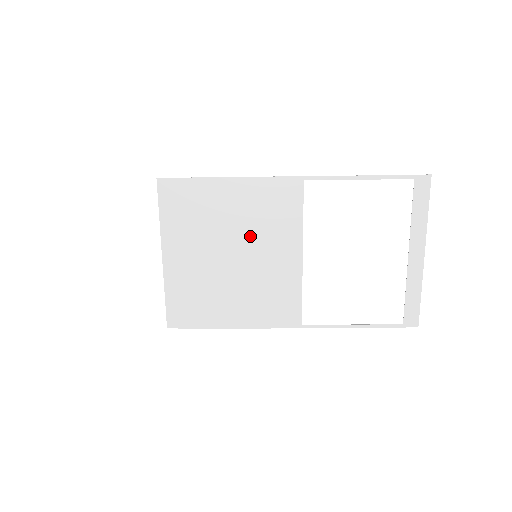
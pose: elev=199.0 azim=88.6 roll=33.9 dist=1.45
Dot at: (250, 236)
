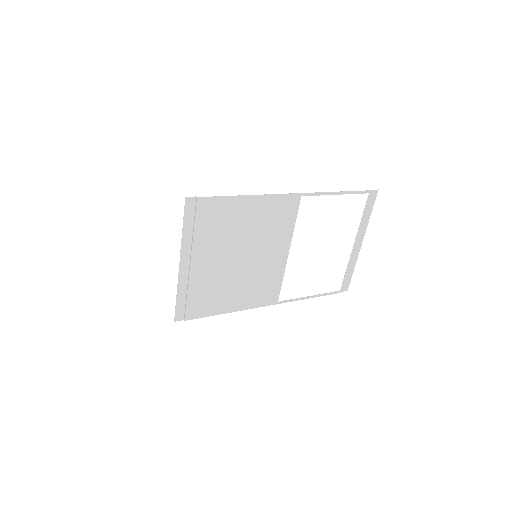
Dot at: (255, 241)
